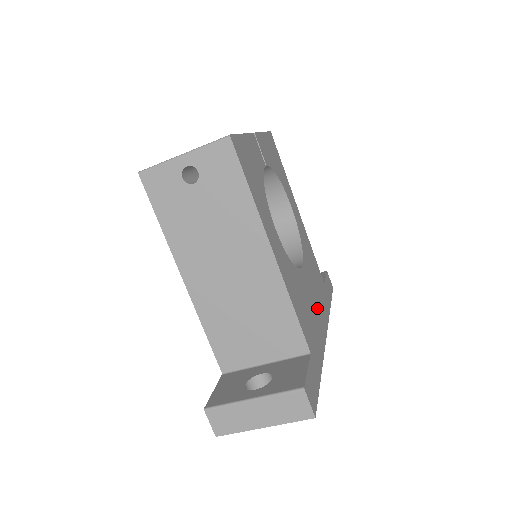
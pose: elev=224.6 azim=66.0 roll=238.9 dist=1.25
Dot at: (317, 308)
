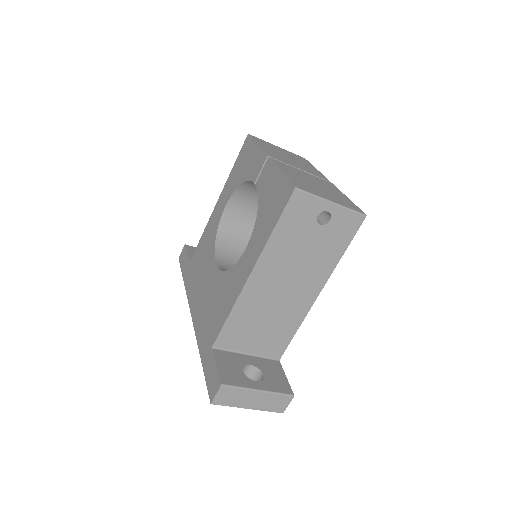
Dot at: occluded
